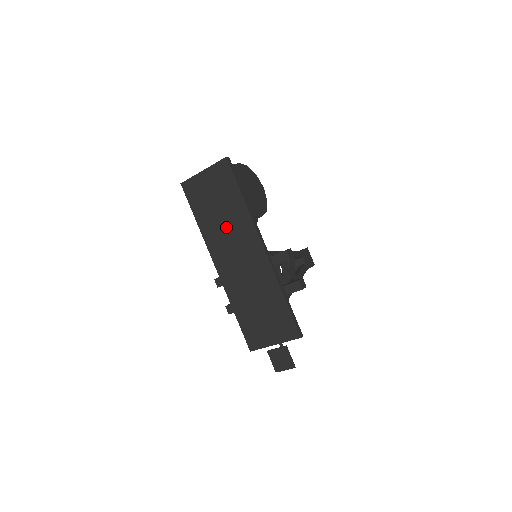
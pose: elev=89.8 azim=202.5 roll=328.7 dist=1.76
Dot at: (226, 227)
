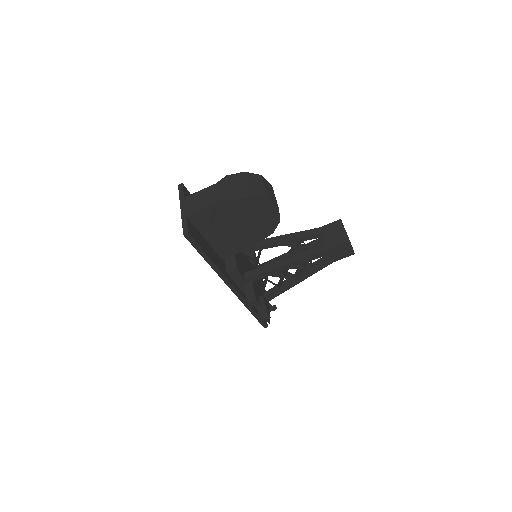
Dot at: occluded
